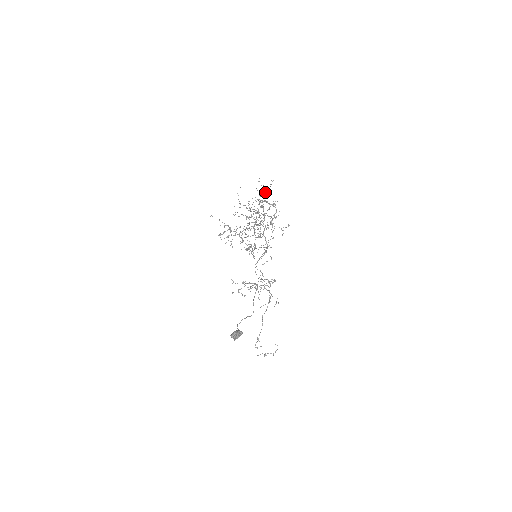
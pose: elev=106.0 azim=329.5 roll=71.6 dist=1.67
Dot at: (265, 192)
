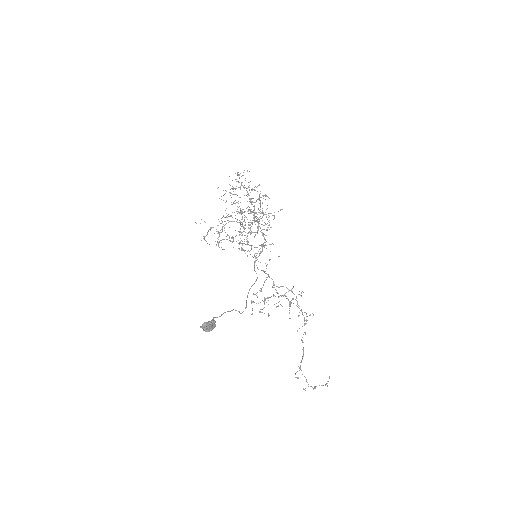
Dot at: occluded
